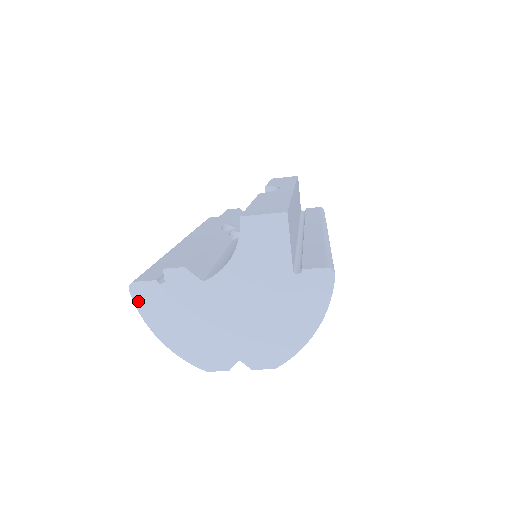
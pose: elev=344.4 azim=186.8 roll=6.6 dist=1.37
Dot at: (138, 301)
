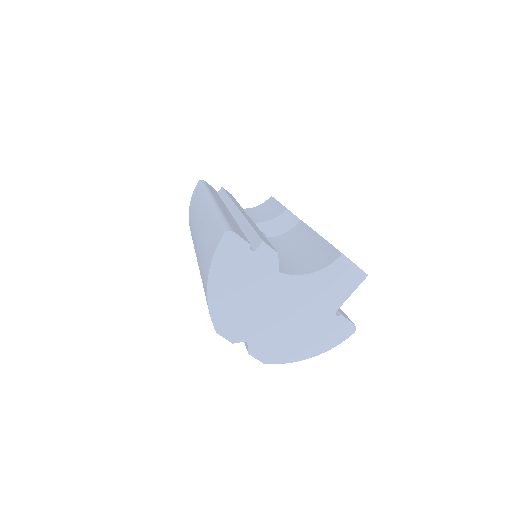
Dot at: (222, 247)
